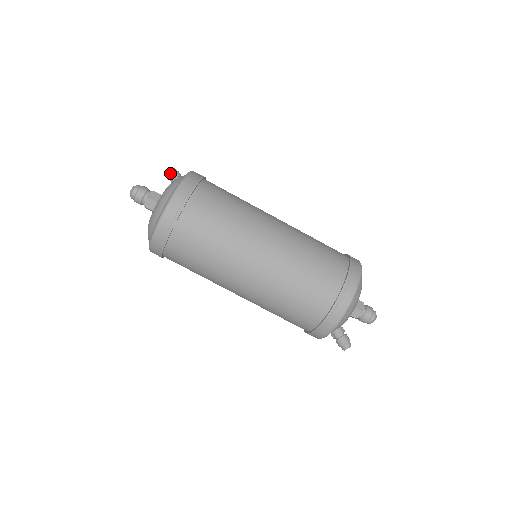
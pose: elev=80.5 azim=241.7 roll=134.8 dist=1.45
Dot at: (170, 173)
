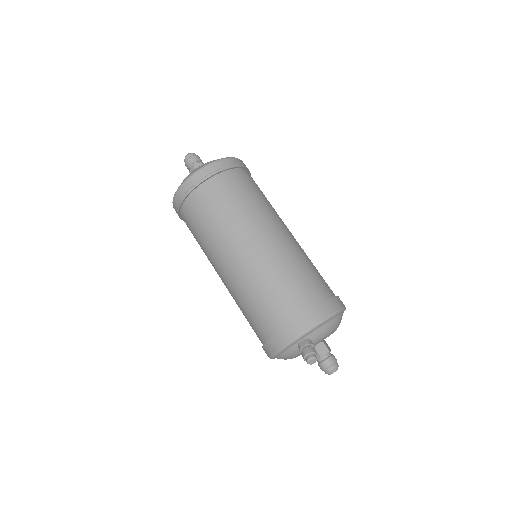
Dot at: occluded
